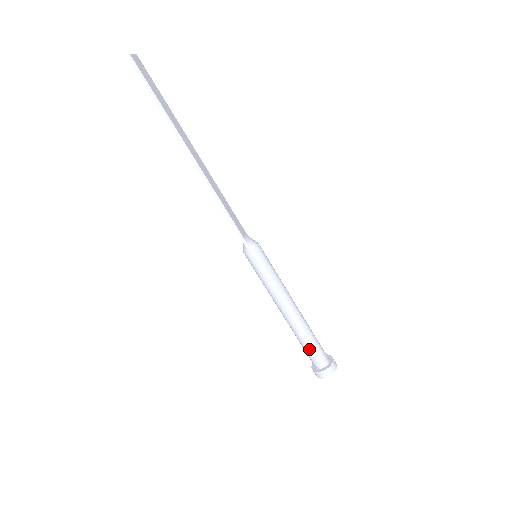
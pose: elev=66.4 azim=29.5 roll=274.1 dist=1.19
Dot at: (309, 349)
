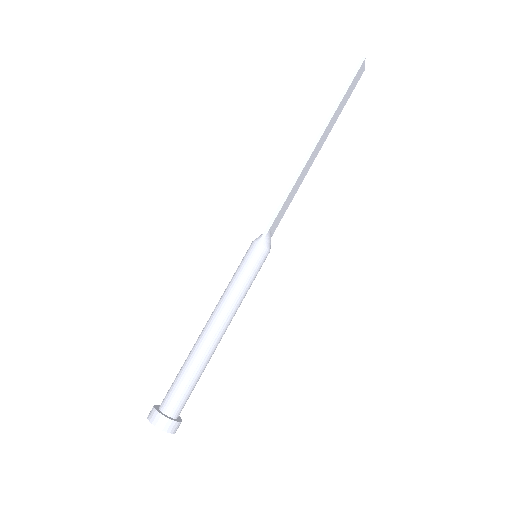
Dot at: (181, 379)
